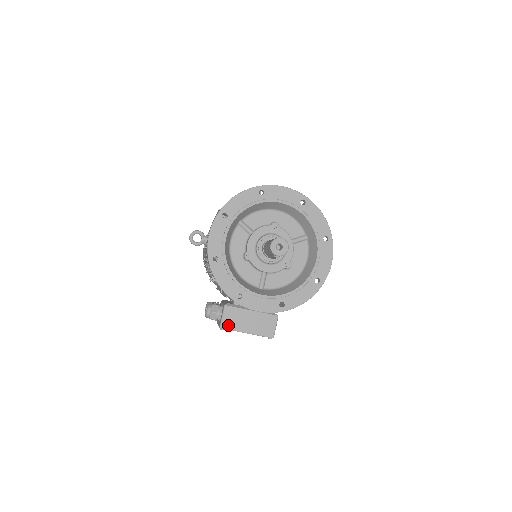
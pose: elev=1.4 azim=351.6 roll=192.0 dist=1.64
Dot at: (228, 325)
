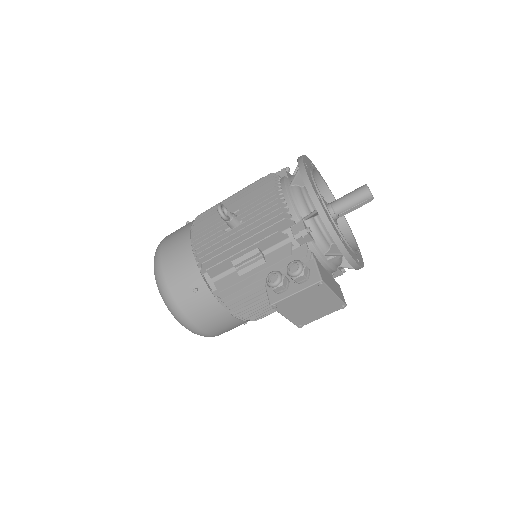
Dot at: (324, 280)
